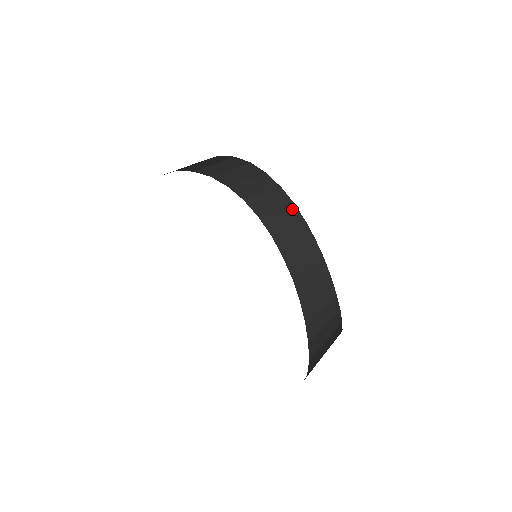
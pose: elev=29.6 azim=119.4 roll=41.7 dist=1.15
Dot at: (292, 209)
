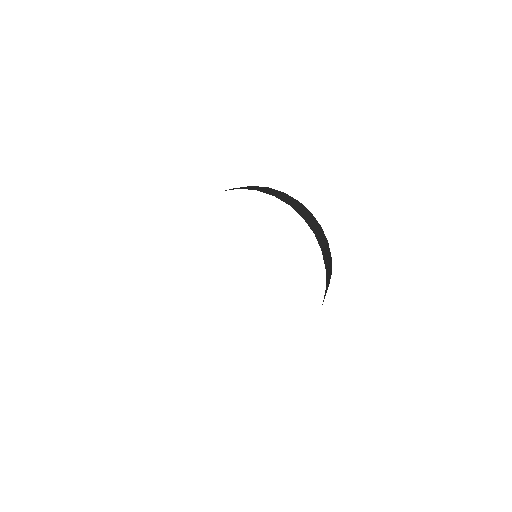
Dot at: (287, 195)
